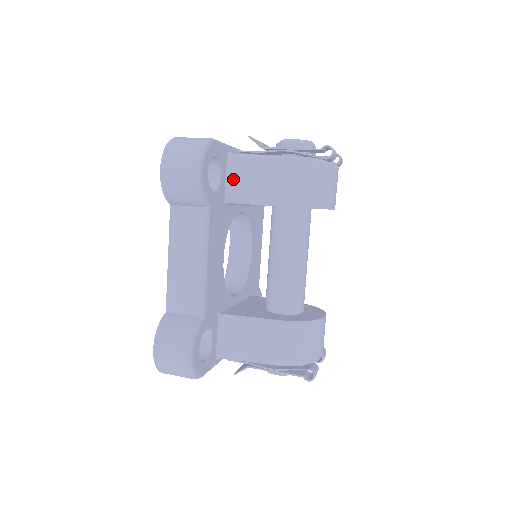
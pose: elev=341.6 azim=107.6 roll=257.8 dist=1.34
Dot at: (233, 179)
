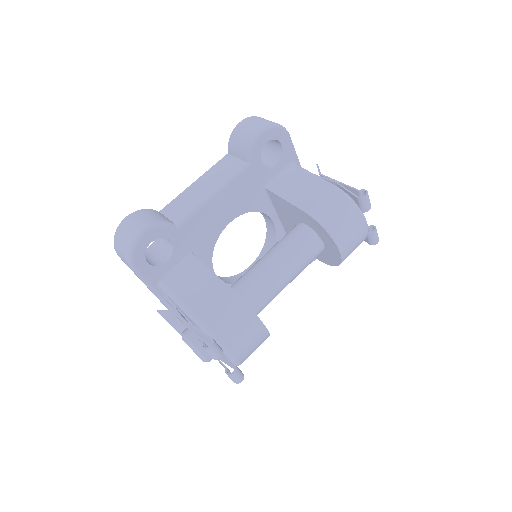
Dot at: (283, 177)
